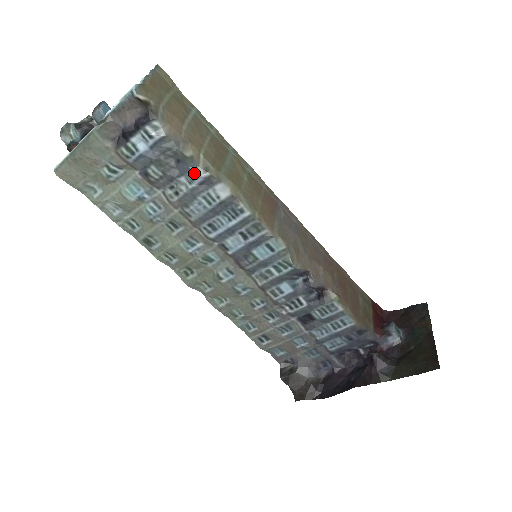
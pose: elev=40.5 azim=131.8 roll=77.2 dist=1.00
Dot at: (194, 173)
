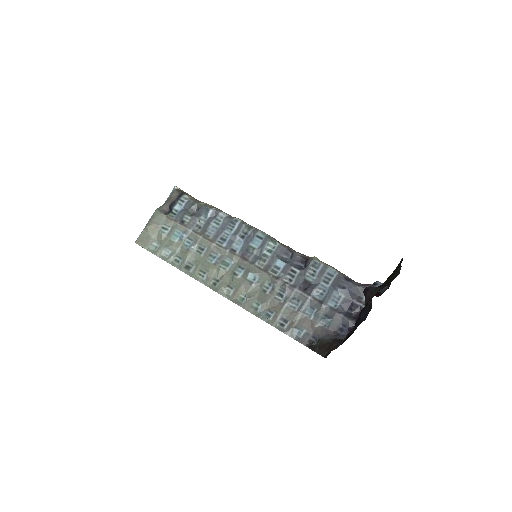
Dot at: (207, 210)
